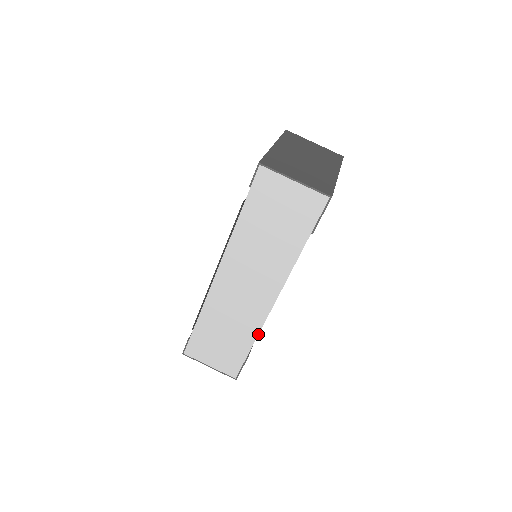
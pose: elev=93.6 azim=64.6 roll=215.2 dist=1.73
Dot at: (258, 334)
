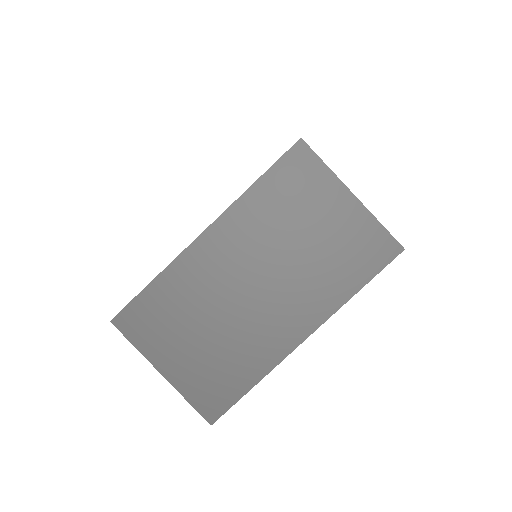
Dot at: occluded
